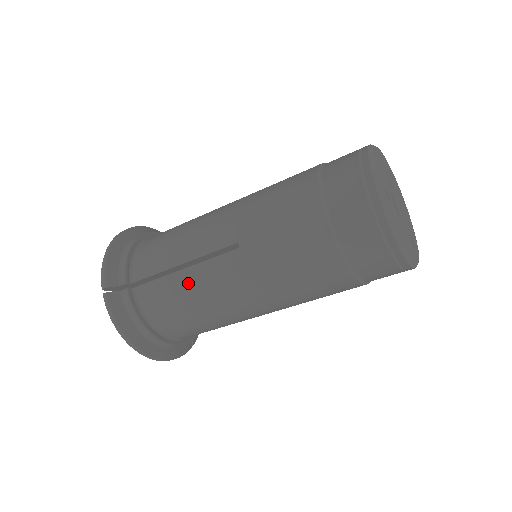
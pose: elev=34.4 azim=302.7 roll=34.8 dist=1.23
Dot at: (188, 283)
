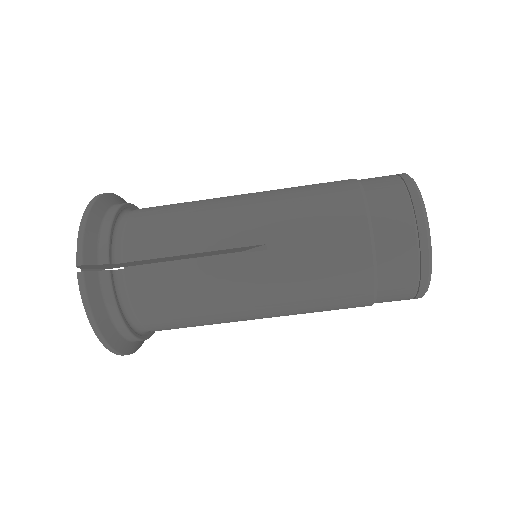
Dot at: (193, 277)
